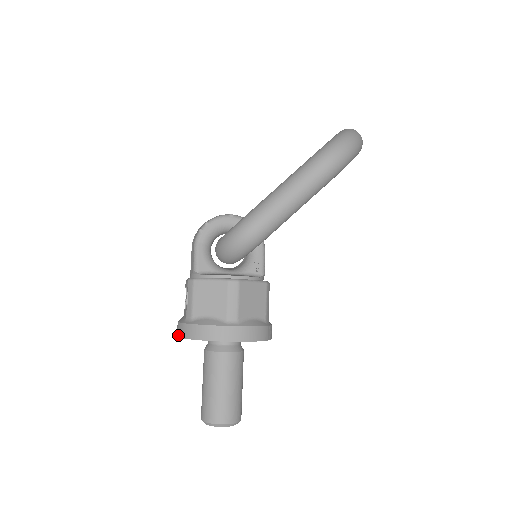
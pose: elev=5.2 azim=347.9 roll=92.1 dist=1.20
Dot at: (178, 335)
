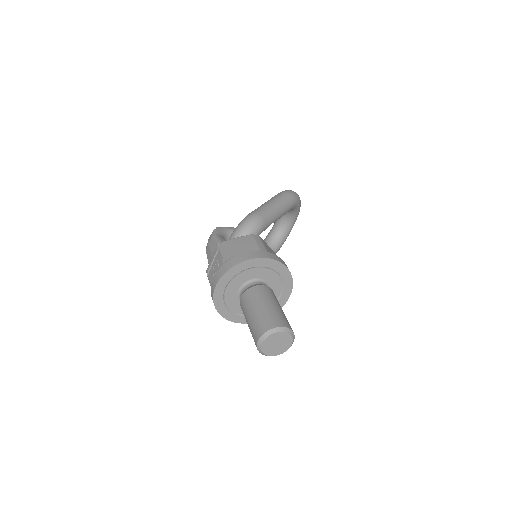
Dot at: (219, 278)
